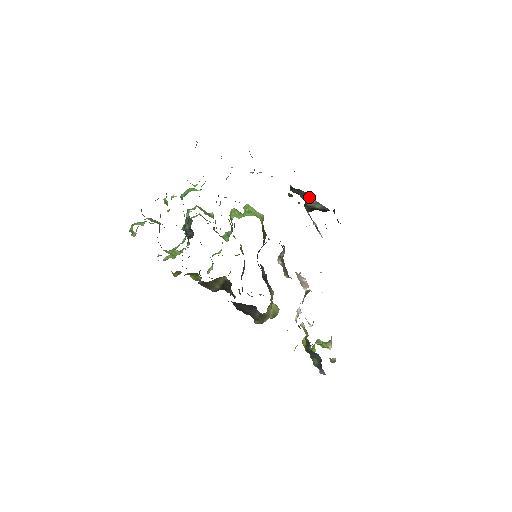
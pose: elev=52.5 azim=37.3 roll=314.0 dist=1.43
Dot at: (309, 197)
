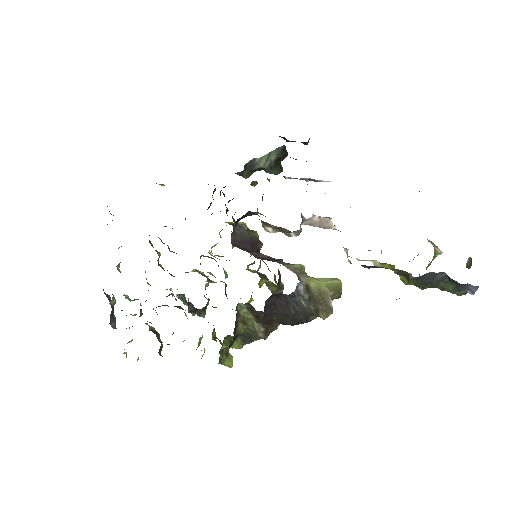
Dot at: (257, 160)
